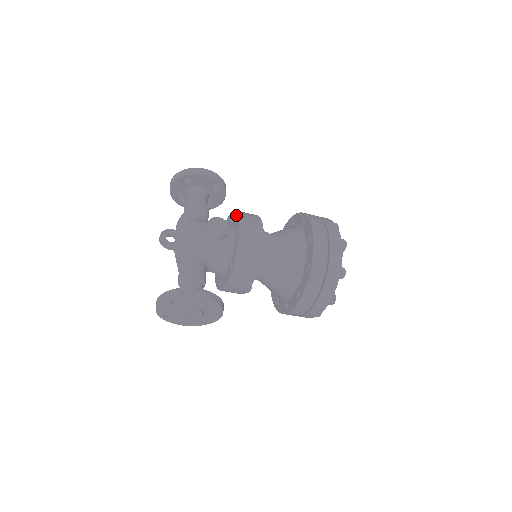
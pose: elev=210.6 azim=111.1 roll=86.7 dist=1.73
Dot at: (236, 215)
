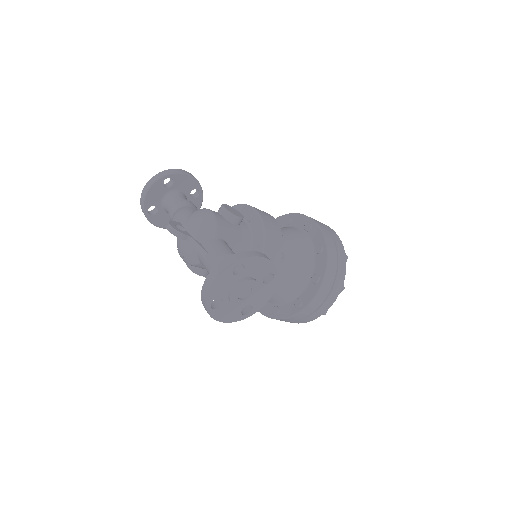
Dot at: (238, 207)
